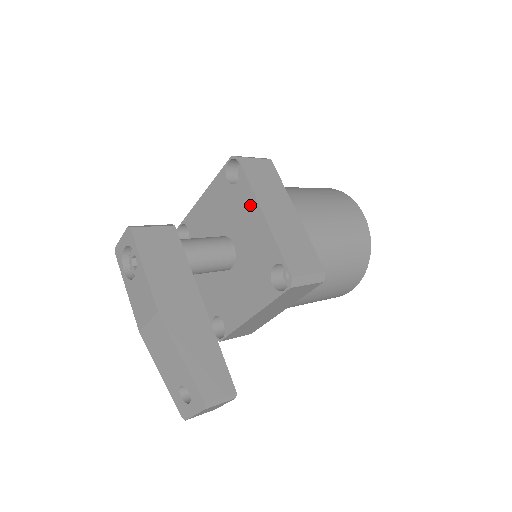
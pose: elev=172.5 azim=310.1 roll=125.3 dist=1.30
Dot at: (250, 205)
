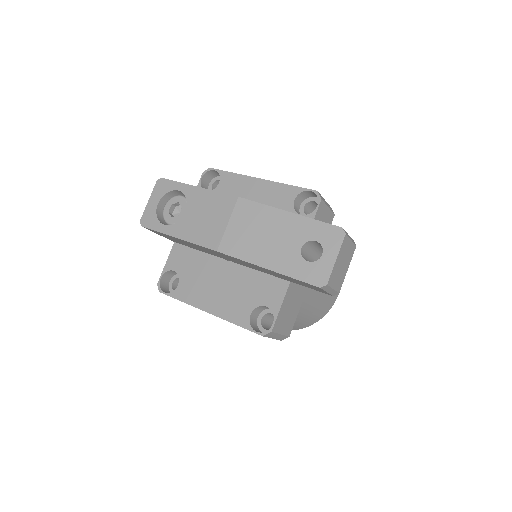
Dot at: (242, 185)
